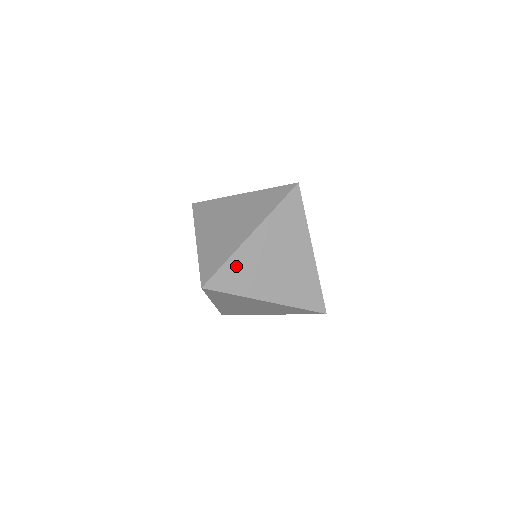
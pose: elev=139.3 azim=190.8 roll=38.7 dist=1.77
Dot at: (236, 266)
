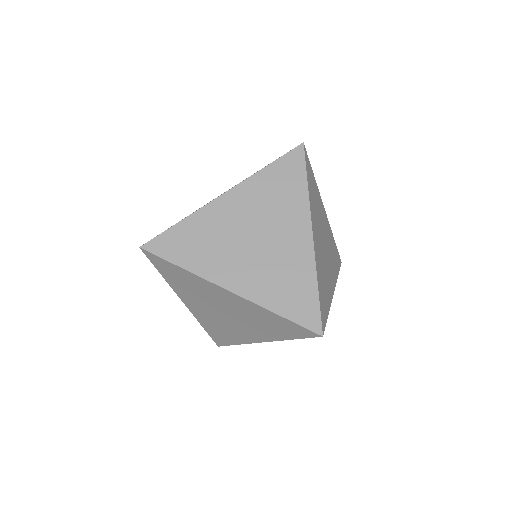
Dot at: (320, 283)
